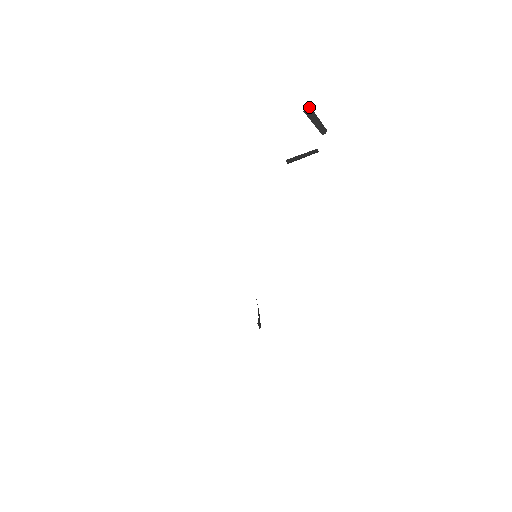
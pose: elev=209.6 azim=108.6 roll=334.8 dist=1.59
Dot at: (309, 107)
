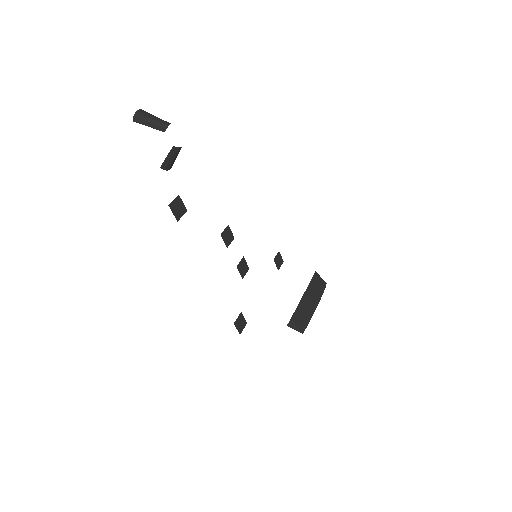
Dot at: (137, 114)
